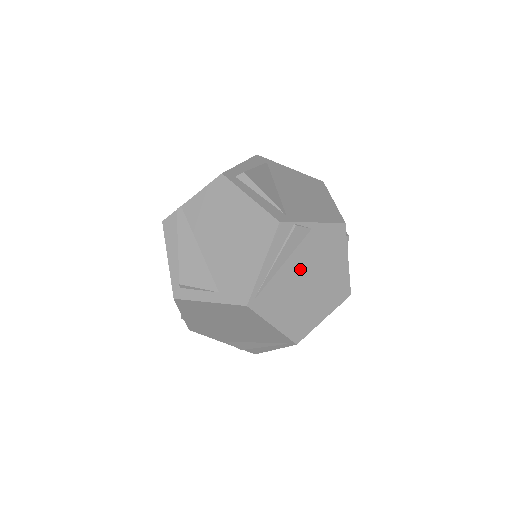
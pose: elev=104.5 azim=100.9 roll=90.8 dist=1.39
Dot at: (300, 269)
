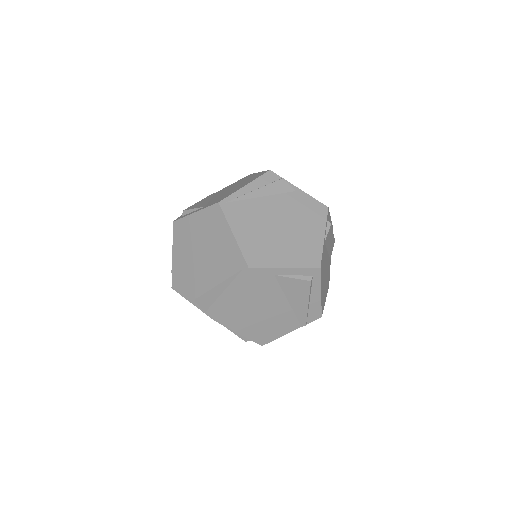
Dot at: (275, 211)
